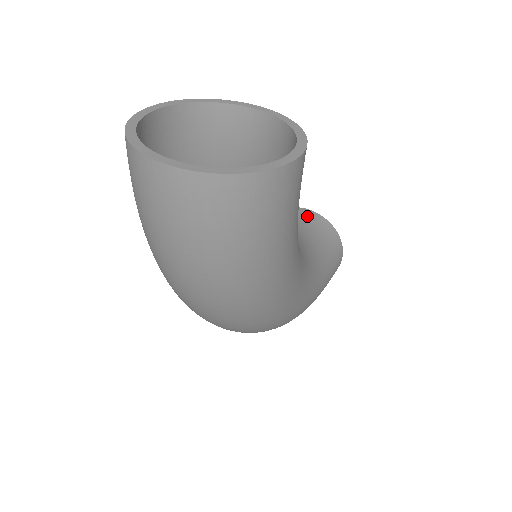
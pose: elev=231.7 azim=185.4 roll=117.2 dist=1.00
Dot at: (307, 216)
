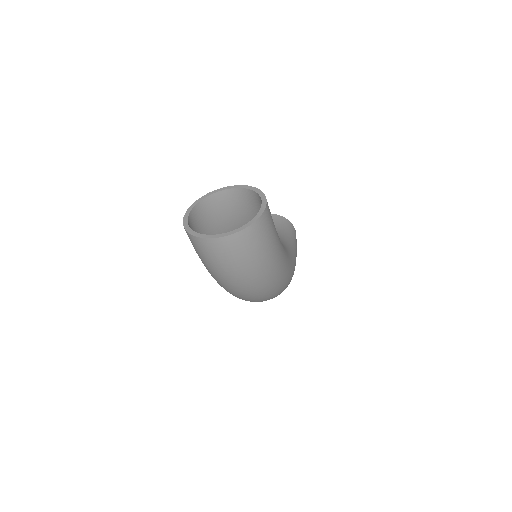
Dot at: occluded
